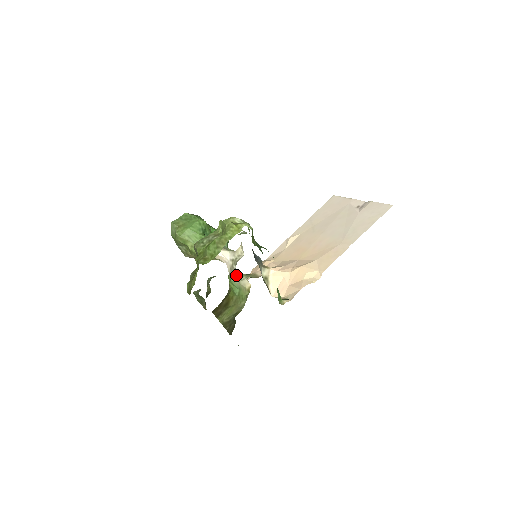
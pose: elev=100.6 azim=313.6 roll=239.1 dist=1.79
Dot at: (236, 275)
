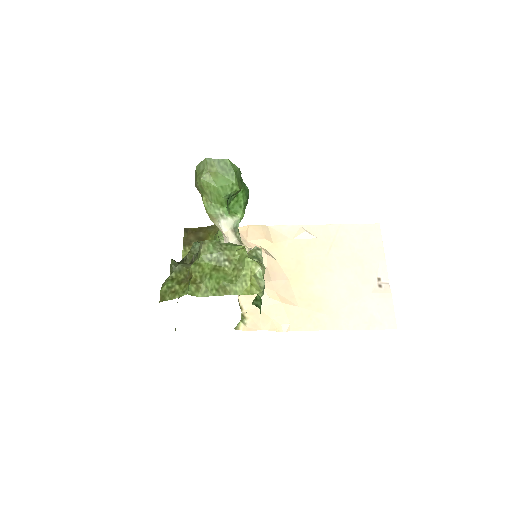
Dot at: occluded
